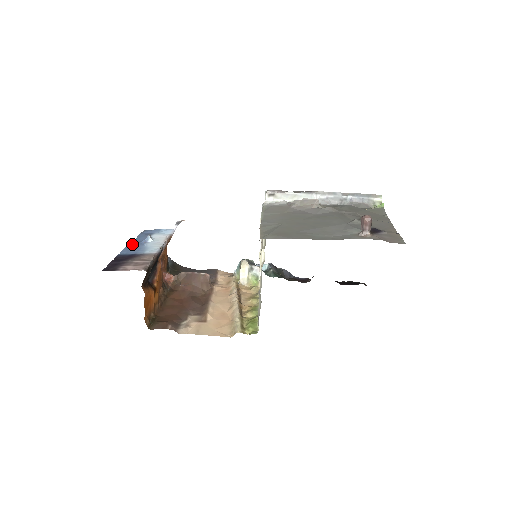
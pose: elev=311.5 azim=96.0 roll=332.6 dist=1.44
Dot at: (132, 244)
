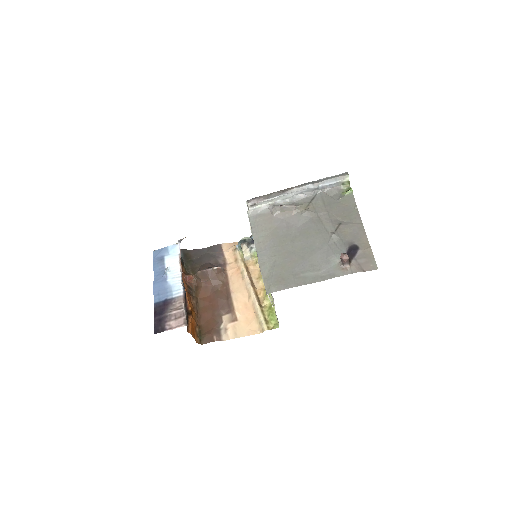
Dot at: (156, 282)
